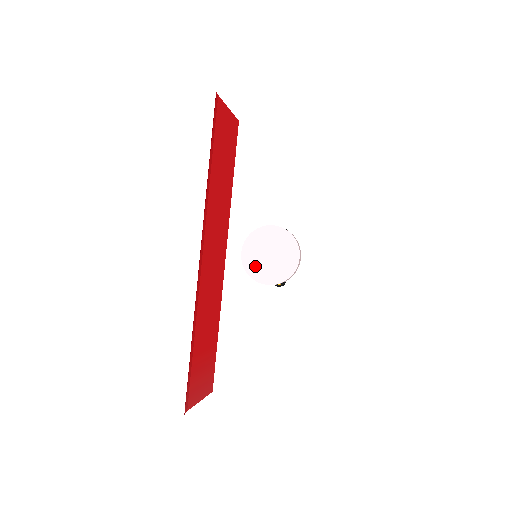
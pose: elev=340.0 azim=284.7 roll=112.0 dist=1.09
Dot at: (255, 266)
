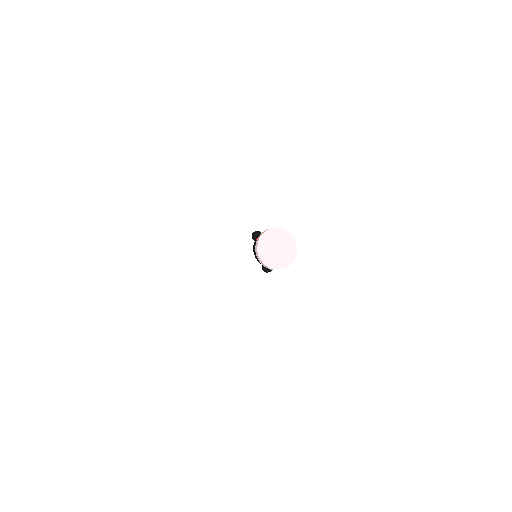
Dot at: (271, 260)
